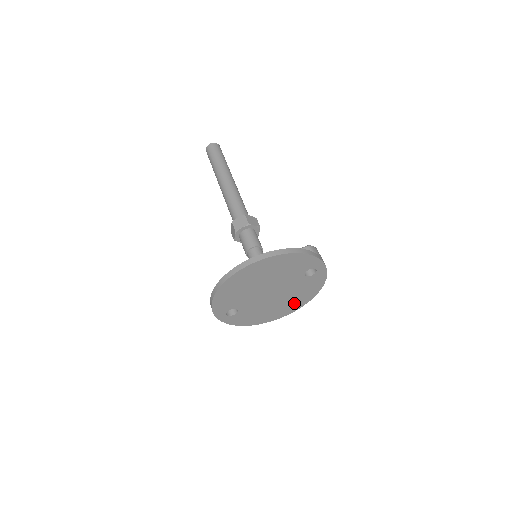
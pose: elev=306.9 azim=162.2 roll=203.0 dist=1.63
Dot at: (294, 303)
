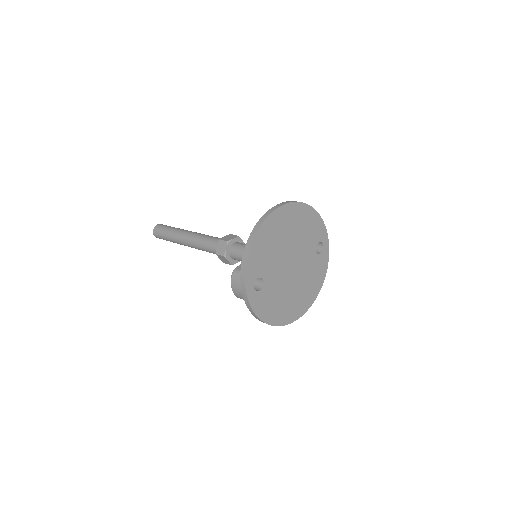
Dot at: (303, 299)
